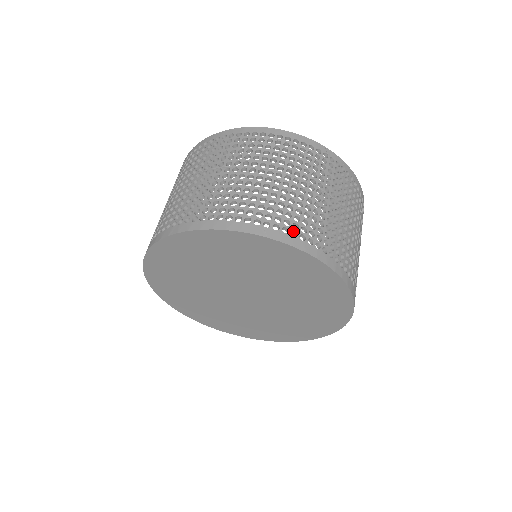
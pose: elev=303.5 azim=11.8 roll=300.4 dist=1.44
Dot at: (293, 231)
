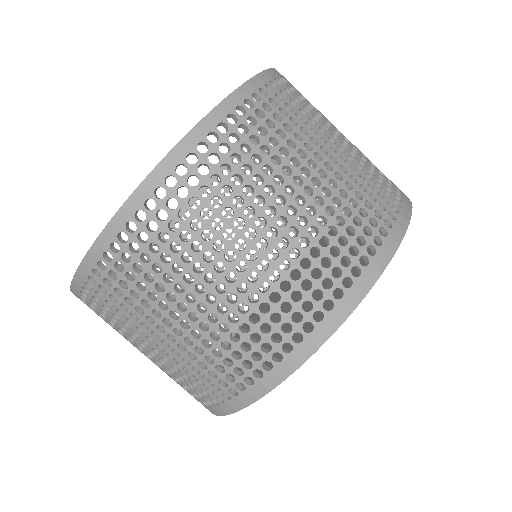
Dot at: (358, 259)
